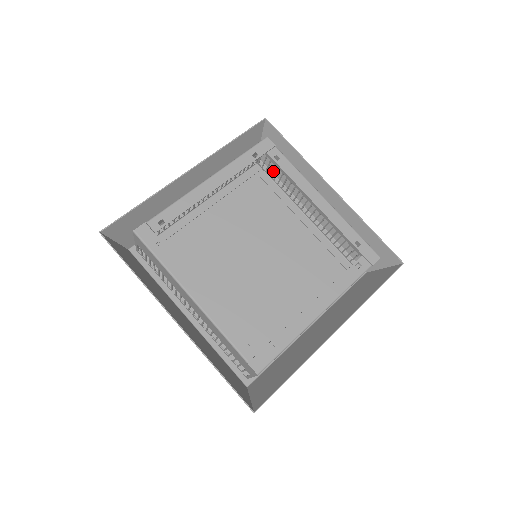
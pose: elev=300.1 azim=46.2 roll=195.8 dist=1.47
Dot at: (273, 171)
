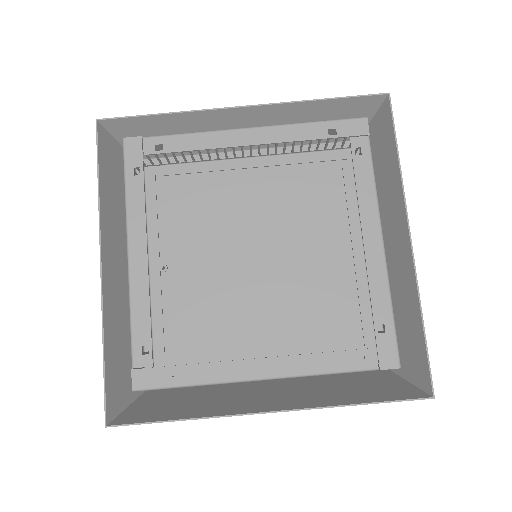
Dot at: occluded
